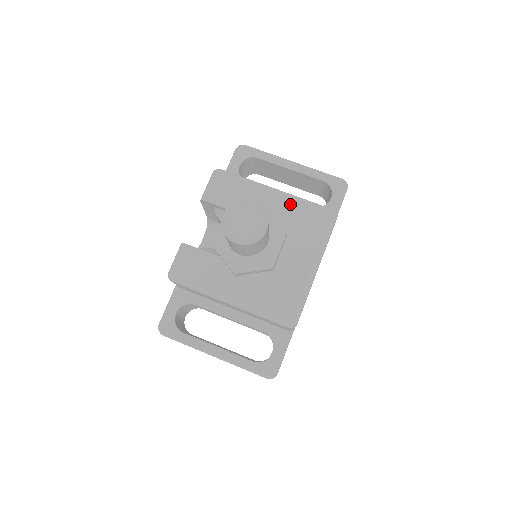
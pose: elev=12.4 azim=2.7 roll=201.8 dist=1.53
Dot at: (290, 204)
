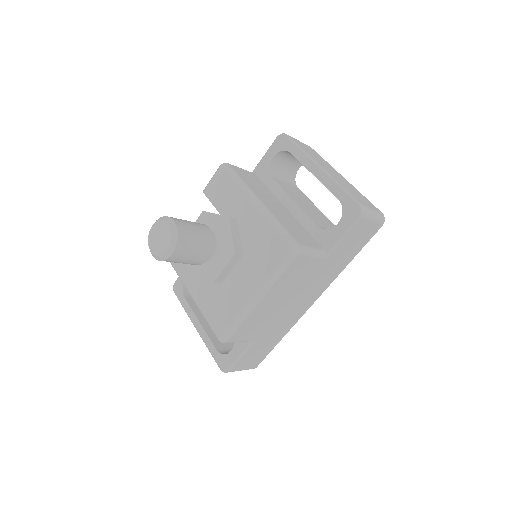
Dot at: (260, 223)
